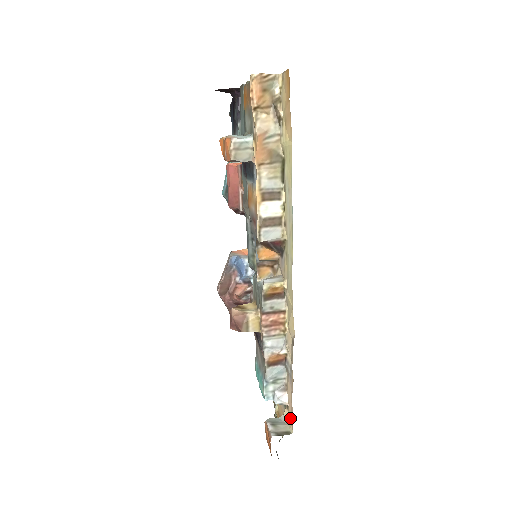
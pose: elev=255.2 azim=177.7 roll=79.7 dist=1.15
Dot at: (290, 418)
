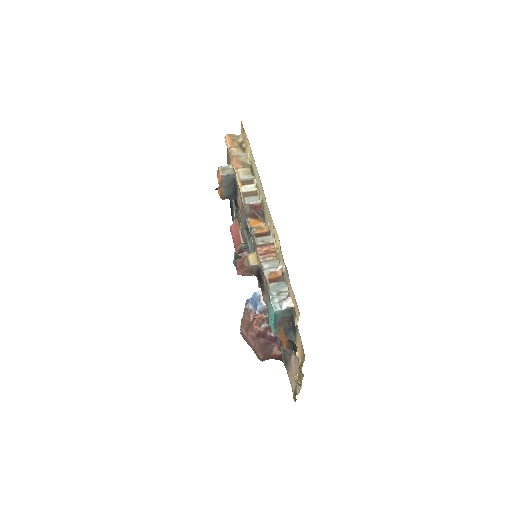
Dot at: (297, 312)
